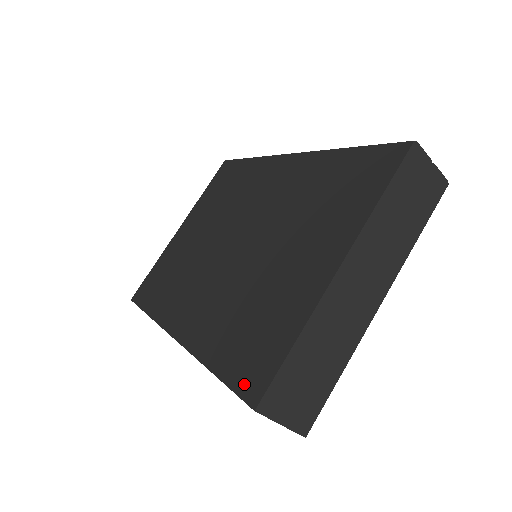
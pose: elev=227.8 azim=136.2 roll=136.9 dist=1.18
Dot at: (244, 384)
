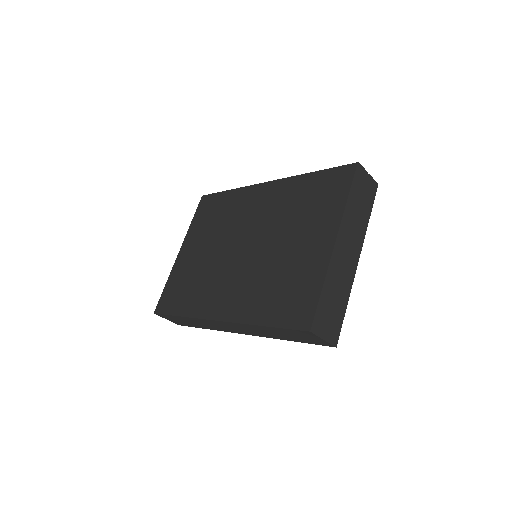
Dot at: (295, 322)
